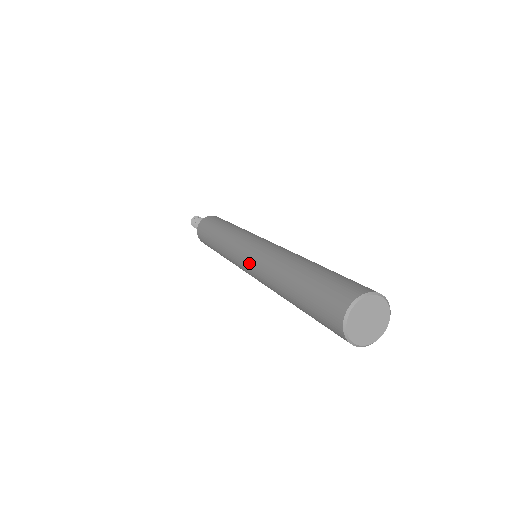
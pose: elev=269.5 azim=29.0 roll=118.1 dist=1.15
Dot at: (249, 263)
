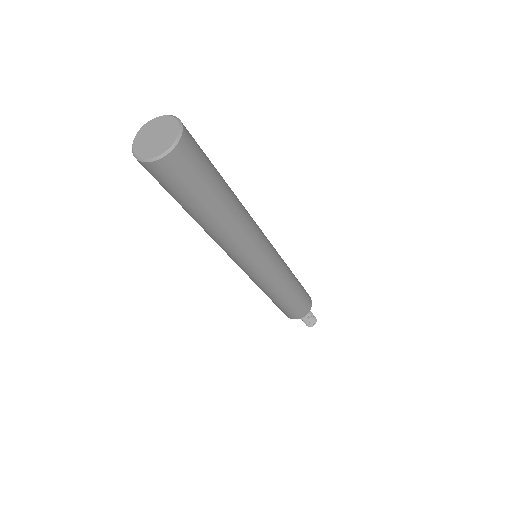
Dot at: occluded
